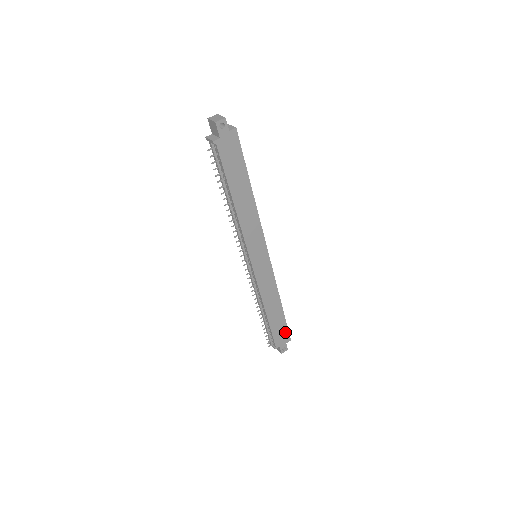
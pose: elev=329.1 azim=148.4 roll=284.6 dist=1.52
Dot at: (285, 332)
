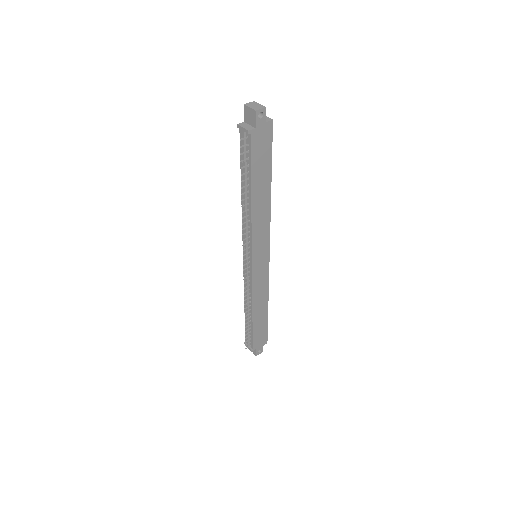
Dot at: (264, 335)
